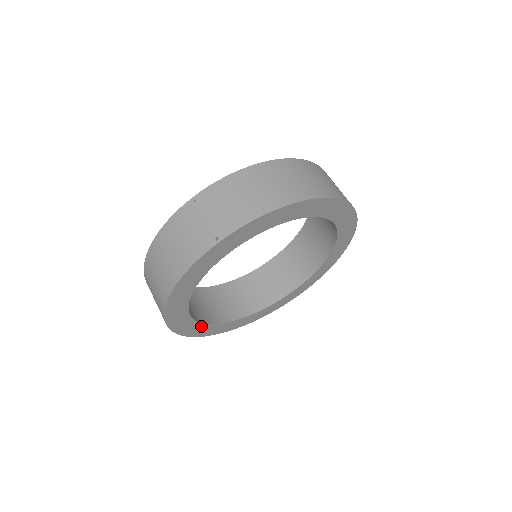
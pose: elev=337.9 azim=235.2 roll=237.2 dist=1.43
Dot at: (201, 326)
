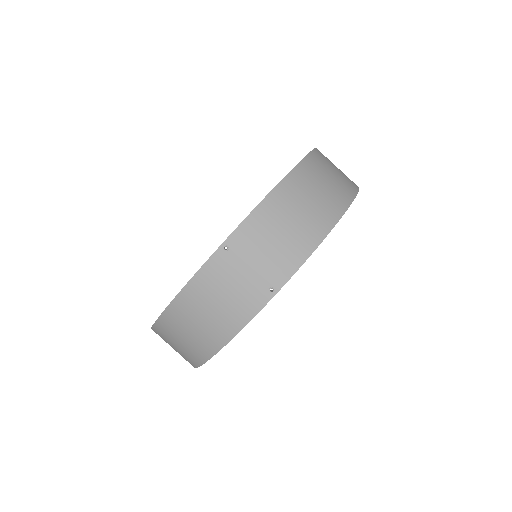
Dot at: occluded
